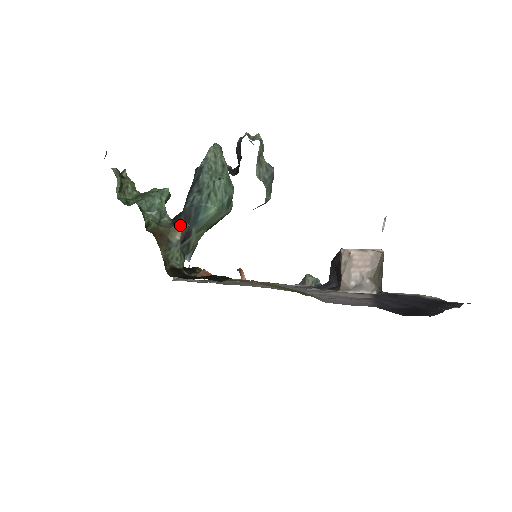
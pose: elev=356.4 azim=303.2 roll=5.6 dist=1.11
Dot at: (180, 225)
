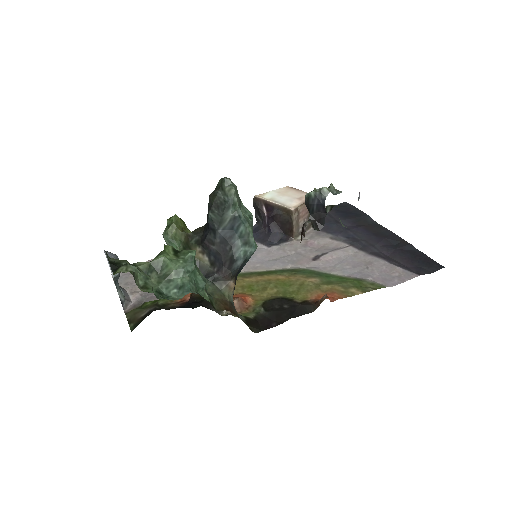
Dot at: (231, 282)
